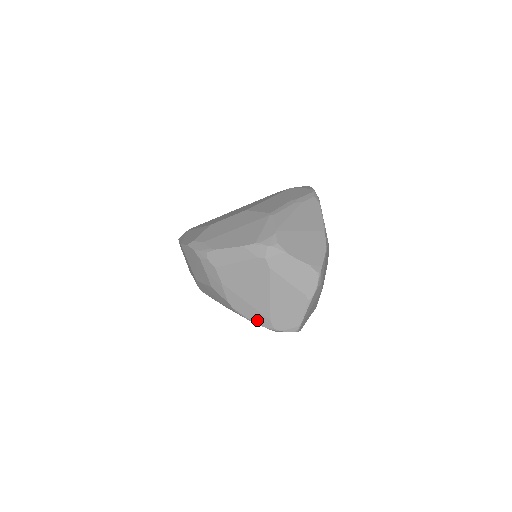
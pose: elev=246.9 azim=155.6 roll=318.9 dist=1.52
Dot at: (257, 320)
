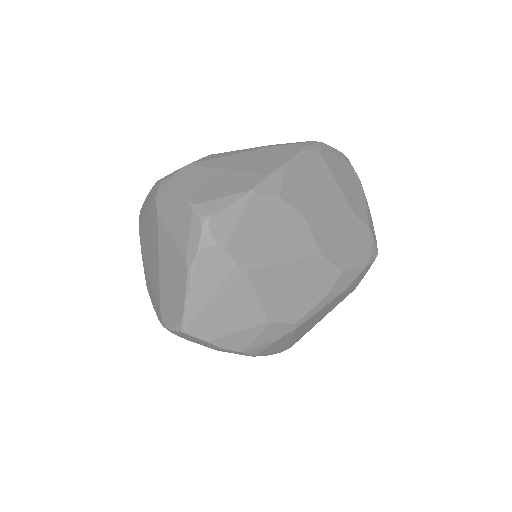
Dot at: (156, 309)
